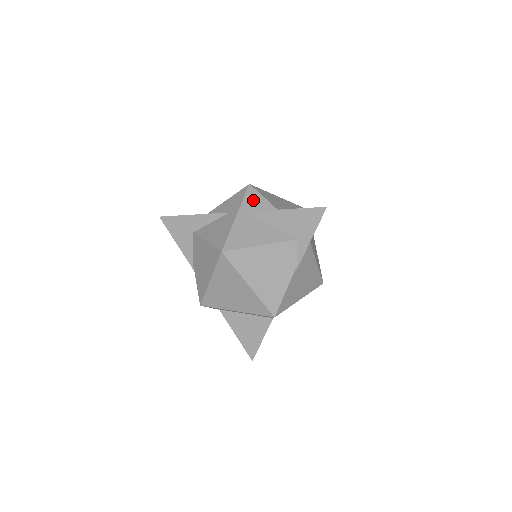
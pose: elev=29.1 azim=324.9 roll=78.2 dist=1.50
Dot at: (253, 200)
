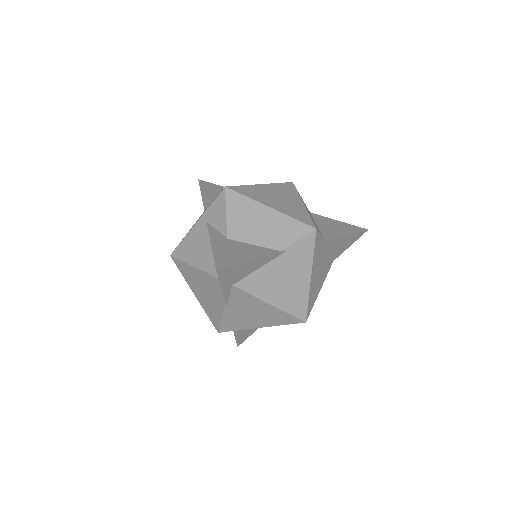
Dot at: (216, 209)
